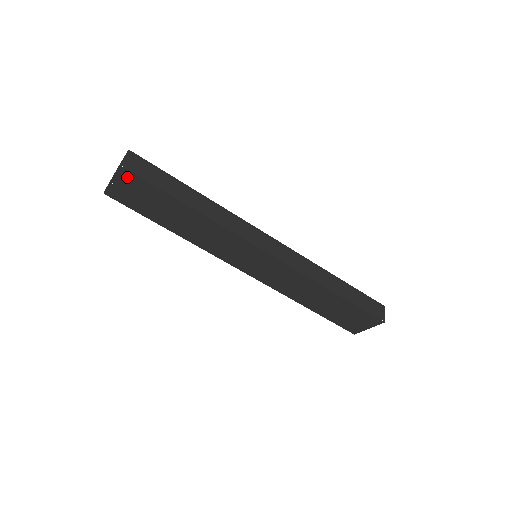
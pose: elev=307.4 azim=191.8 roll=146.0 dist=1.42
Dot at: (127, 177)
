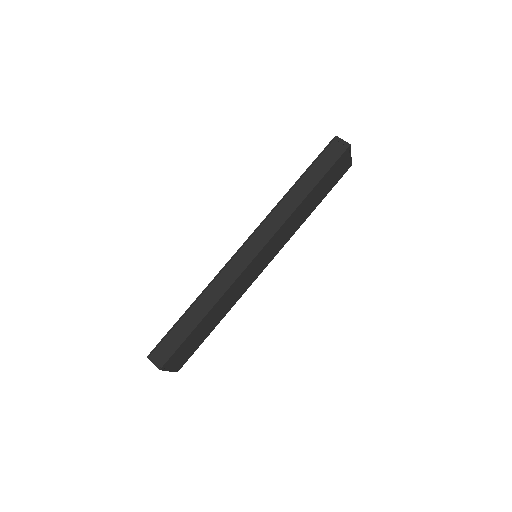
Dot at: (170, 363)
